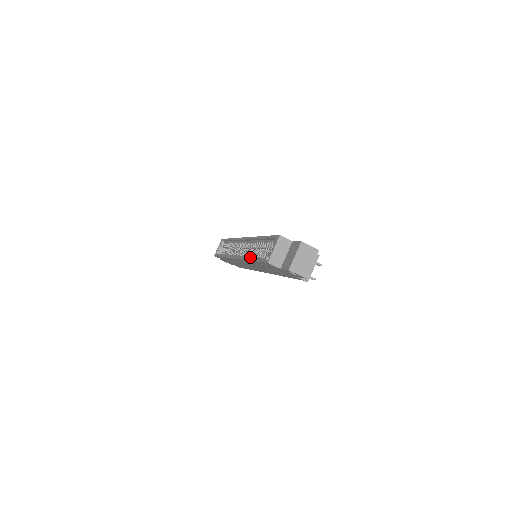
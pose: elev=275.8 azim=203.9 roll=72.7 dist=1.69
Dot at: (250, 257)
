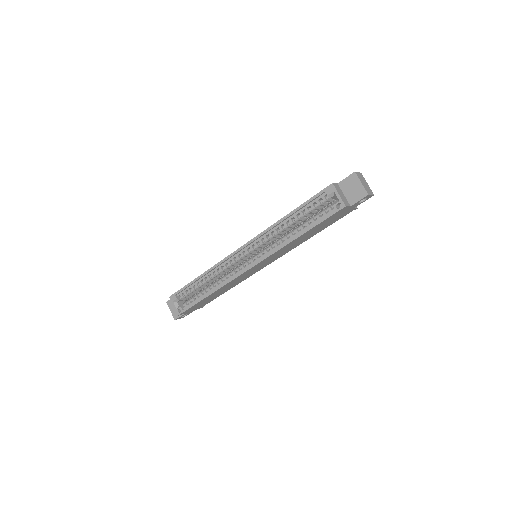
Dot at: (287, 240)
